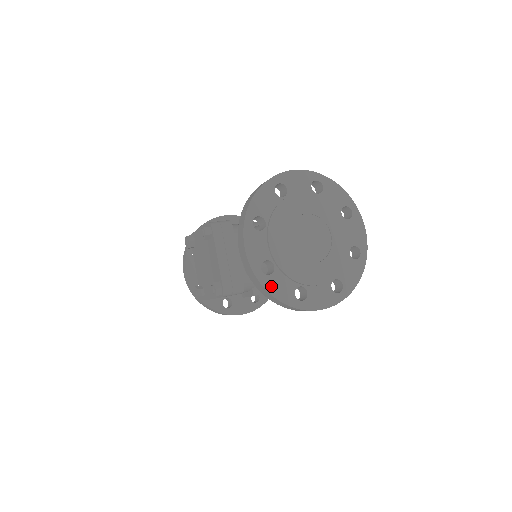
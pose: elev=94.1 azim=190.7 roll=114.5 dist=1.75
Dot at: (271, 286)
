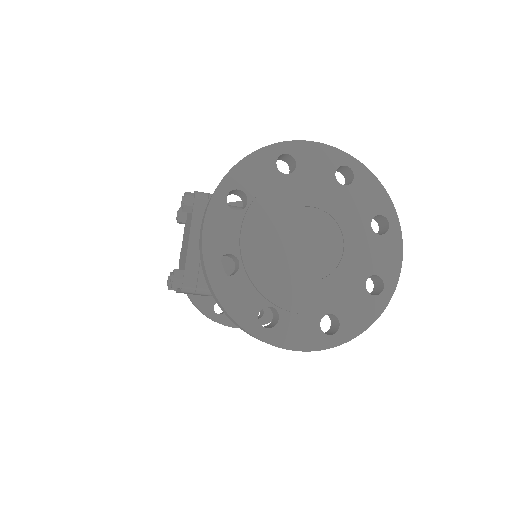
Dot at: (225, 292)
